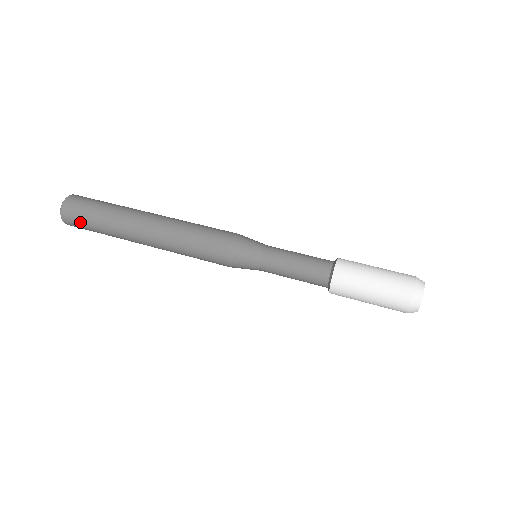
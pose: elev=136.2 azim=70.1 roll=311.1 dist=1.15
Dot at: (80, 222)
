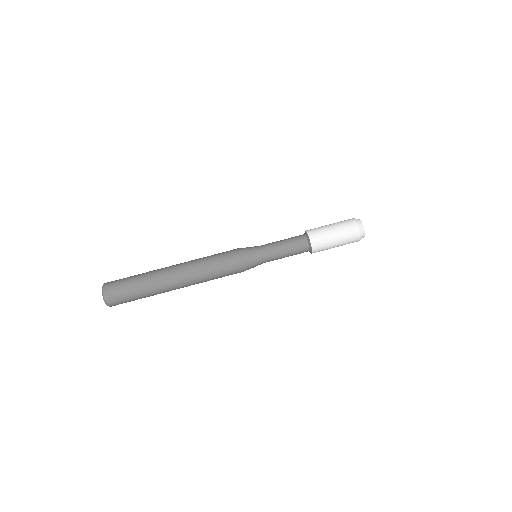
Dot at: (124, 299)
